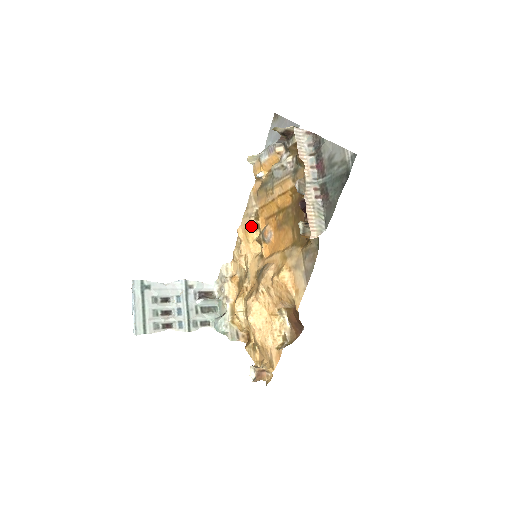
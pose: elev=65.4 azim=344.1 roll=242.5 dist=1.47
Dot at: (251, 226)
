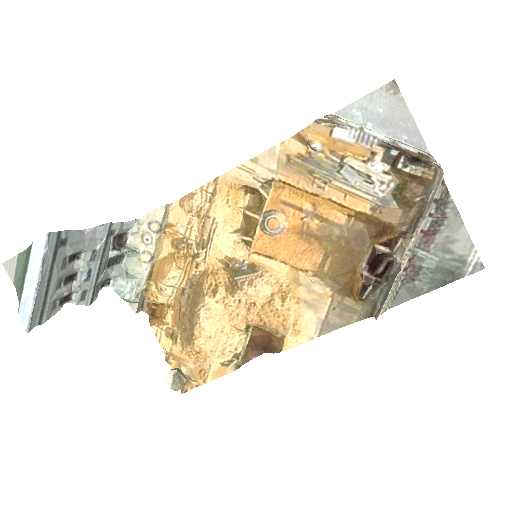
Dot at: (244, 186)
